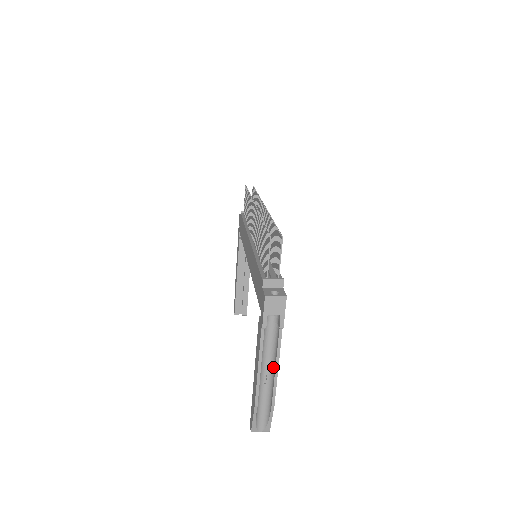
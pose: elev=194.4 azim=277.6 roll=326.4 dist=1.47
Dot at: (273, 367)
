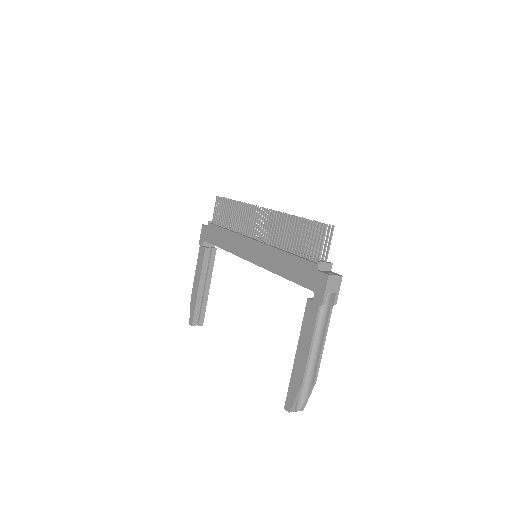
Dot at: (318, 344)
